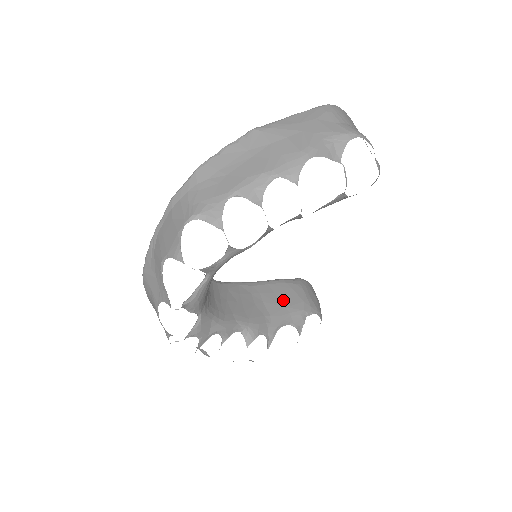
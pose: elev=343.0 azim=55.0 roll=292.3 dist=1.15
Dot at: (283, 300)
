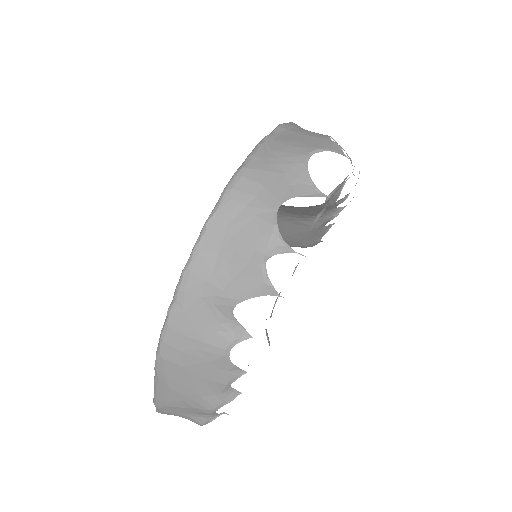
Dot at: occluded
